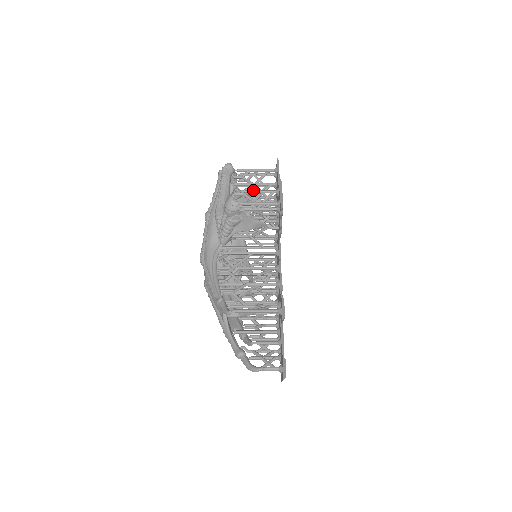
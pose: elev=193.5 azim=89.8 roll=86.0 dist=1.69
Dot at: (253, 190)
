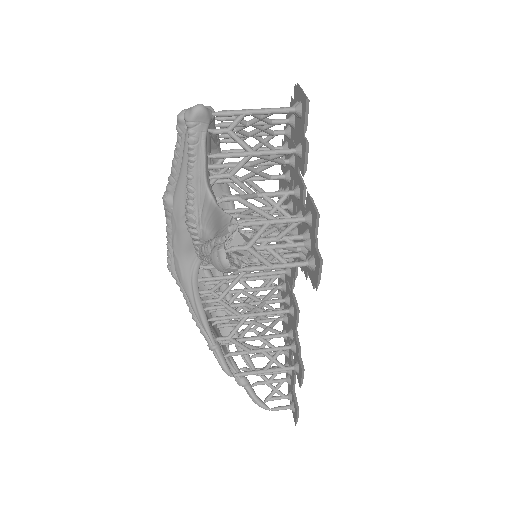
Dot at: (262, 221)
